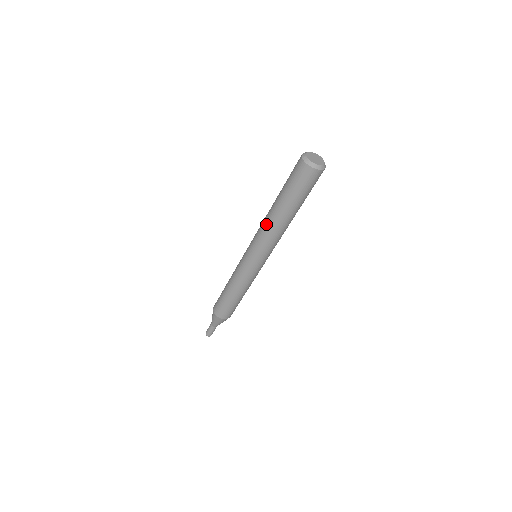
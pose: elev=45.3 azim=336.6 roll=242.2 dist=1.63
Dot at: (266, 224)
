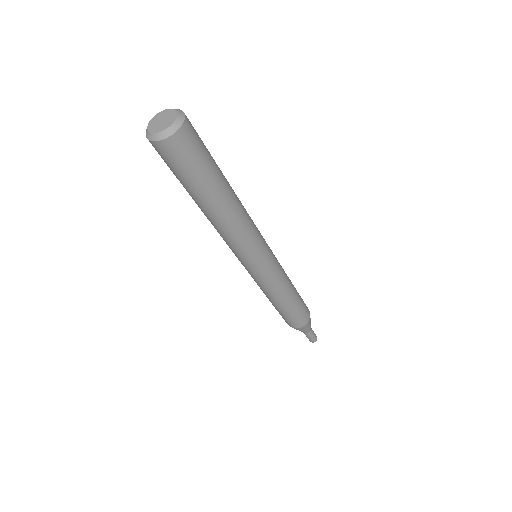
Dot at: (225, 230)
